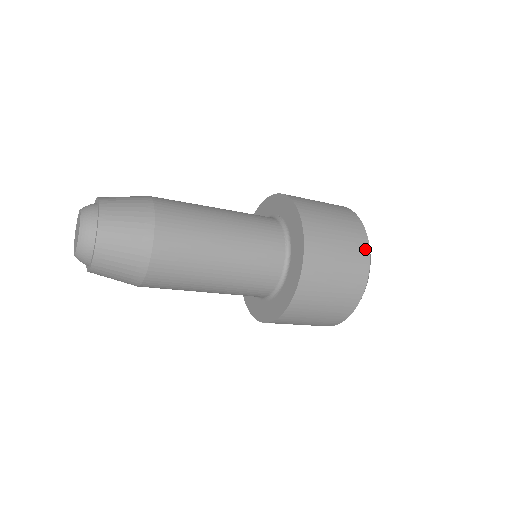
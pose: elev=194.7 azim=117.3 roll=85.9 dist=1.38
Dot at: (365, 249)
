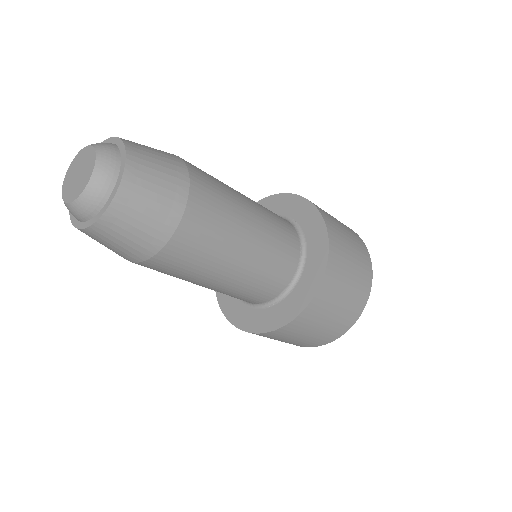
Dot at: (369, 283)
